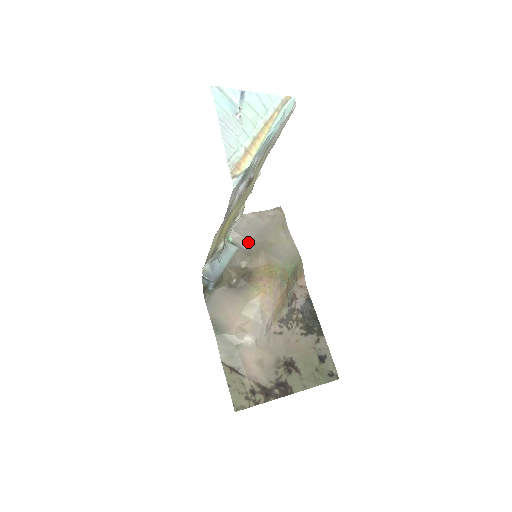
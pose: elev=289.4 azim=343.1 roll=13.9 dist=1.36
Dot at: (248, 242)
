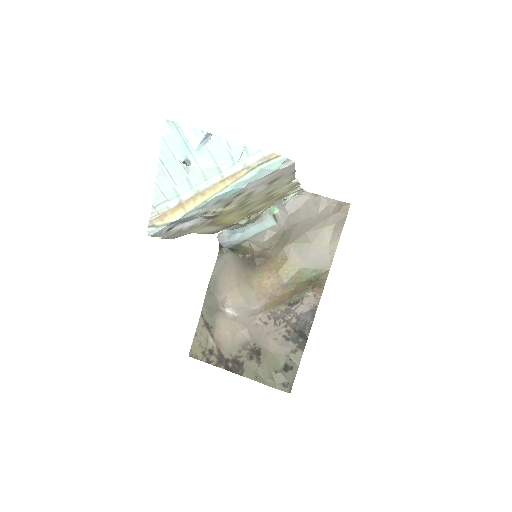
Dot at: (290, 224)
